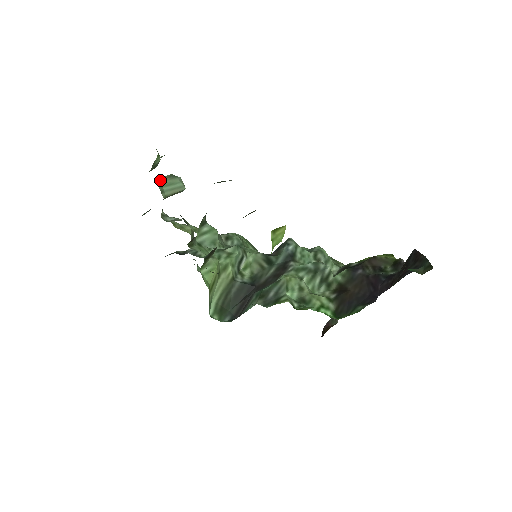
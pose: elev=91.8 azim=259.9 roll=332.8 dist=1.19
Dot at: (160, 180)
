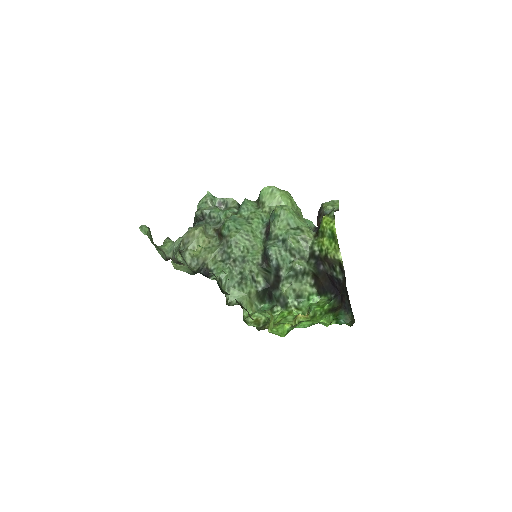
Dot at: (172, 261)
